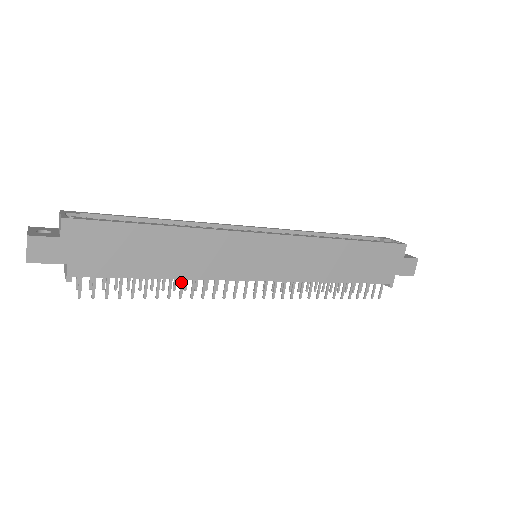
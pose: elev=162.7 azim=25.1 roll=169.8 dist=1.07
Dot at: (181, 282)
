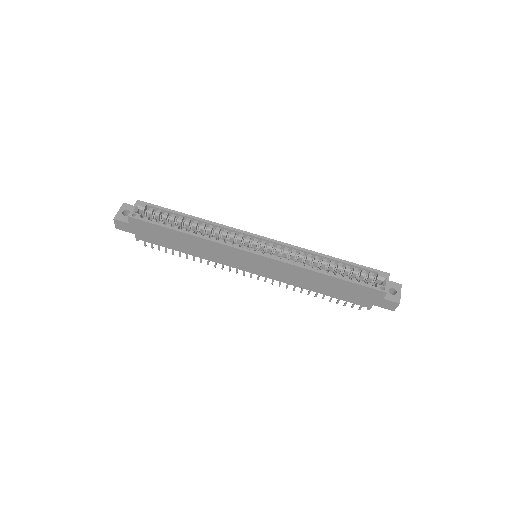
Dot at: (200, 257)
